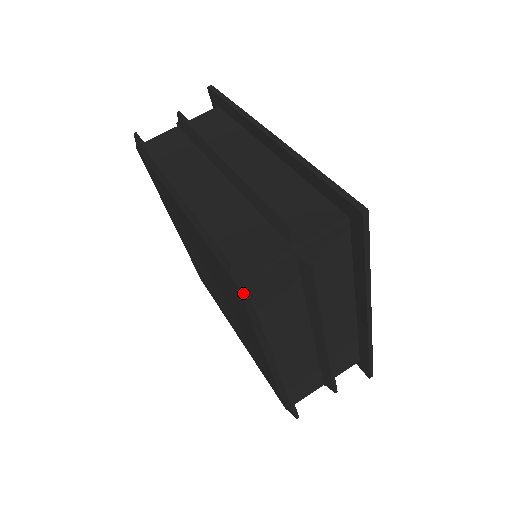
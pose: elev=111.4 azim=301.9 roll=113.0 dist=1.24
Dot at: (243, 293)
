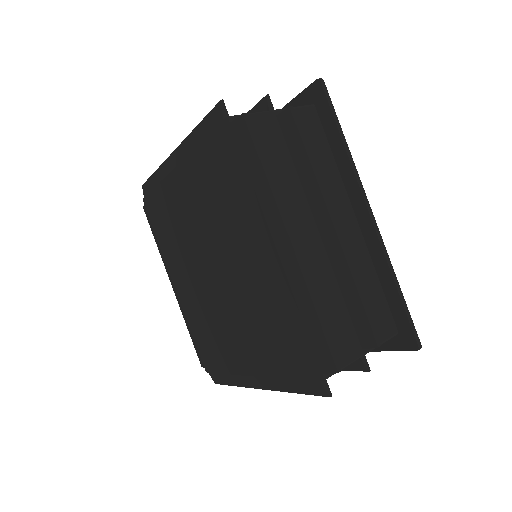
Dot at: (234, 120)
